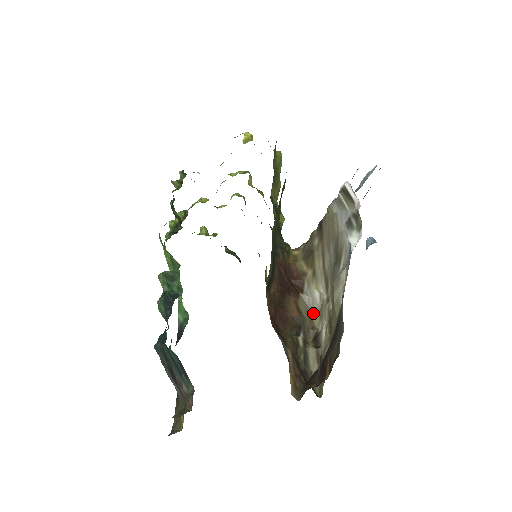
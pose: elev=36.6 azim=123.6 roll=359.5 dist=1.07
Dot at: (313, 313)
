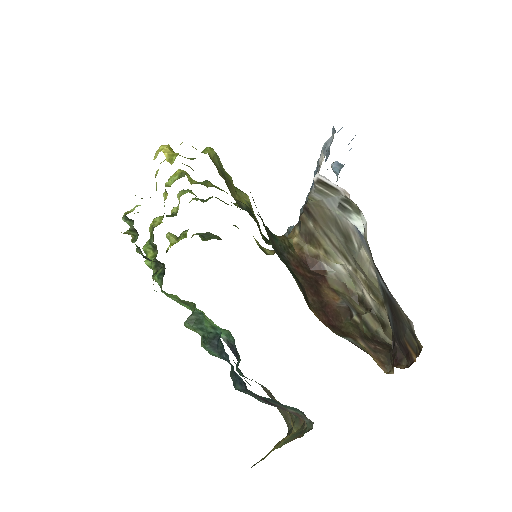
Dot at: (345, 282)
